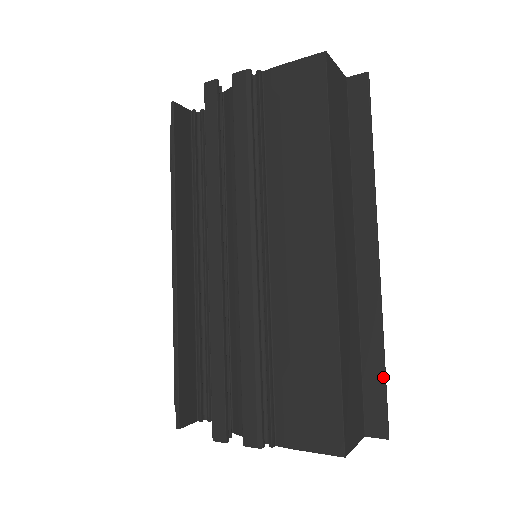
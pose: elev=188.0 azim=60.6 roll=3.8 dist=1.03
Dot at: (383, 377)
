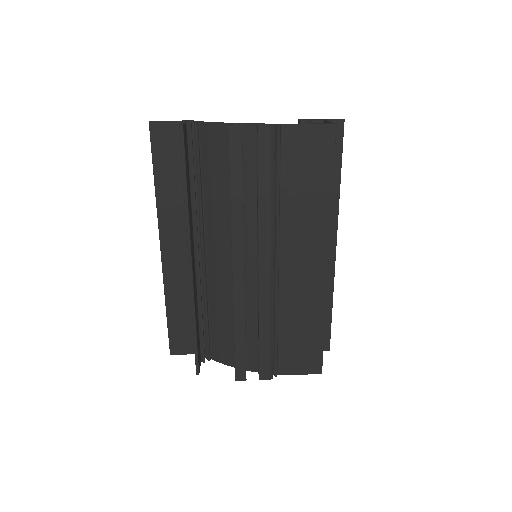
Dot at: (331, 320)
